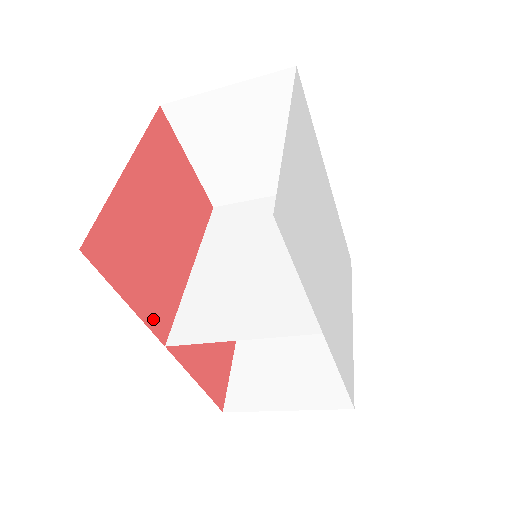
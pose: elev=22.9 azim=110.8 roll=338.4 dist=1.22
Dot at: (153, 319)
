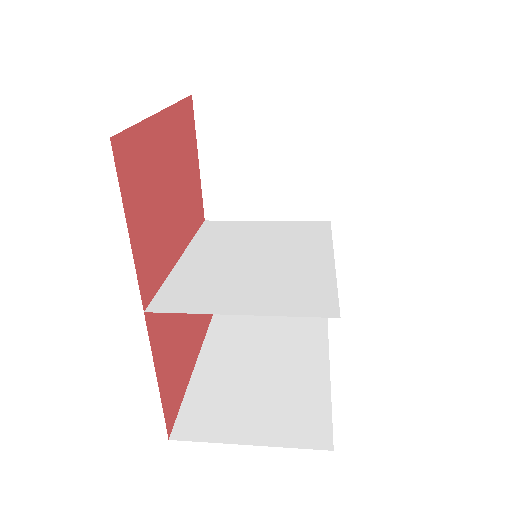
Dot at: (142, 273)
